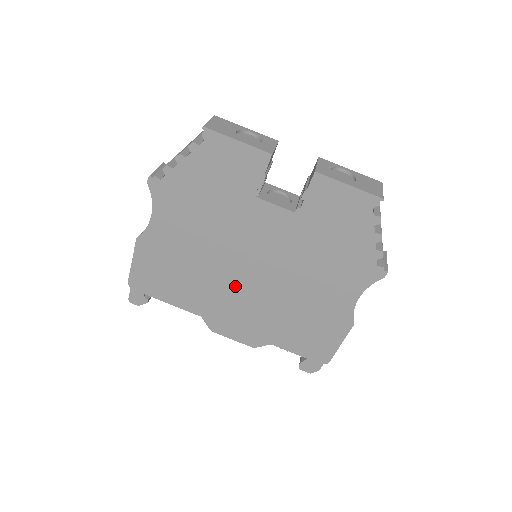
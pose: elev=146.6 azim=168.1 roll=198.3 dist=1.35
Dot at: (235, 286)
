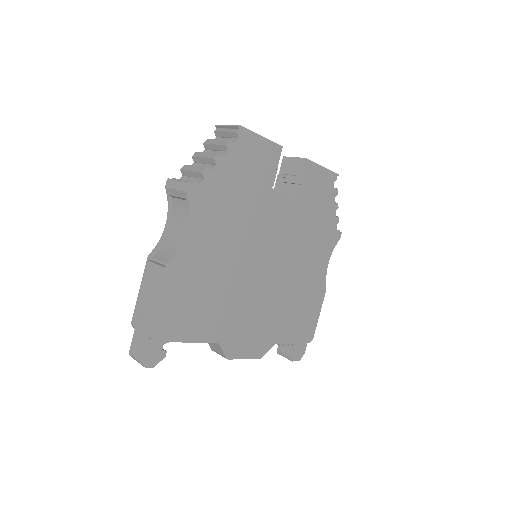
Dot at: (253, 289)
